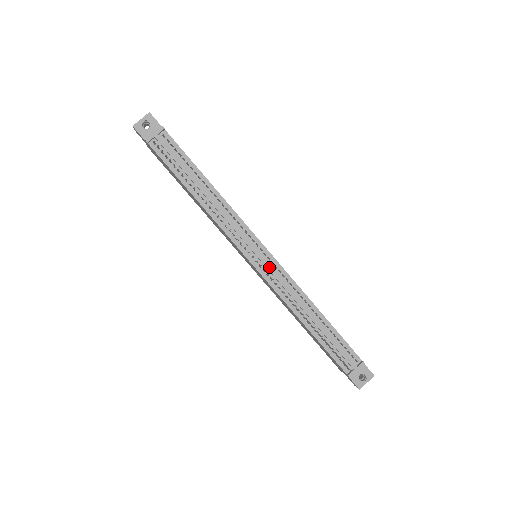
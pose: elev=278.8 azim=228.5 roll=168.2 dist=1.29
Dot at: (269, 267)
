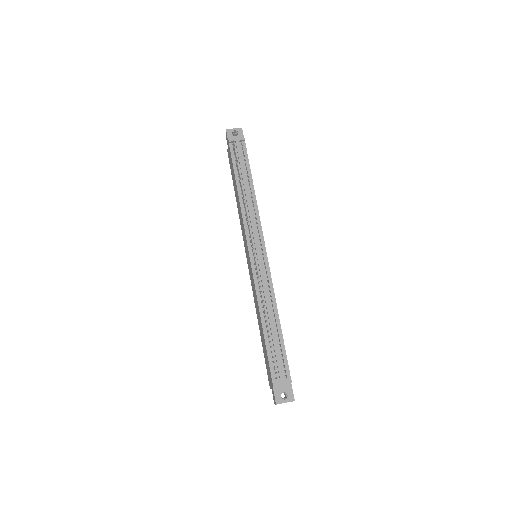
Dot at: (260, 264)
